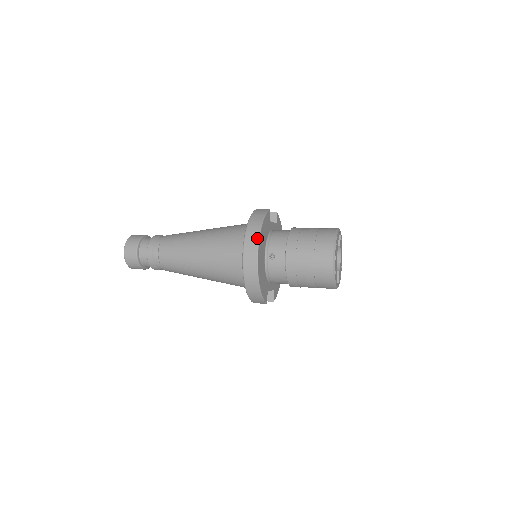
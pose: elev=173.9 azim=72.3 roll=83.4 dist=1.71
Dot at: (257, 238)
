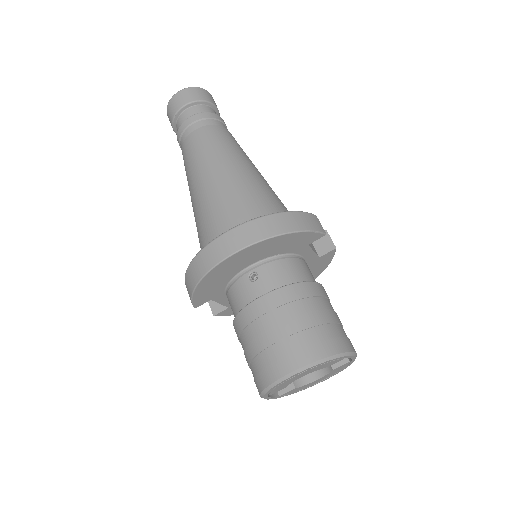
Dot at: (259, 238)
